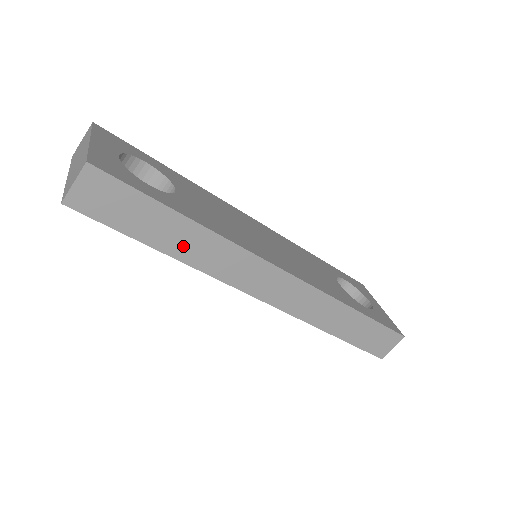
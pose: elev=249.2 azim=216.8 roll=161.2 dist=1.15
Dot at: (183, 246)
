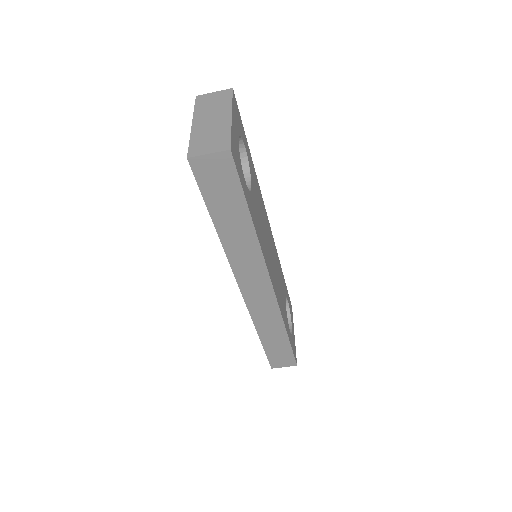
Dot at: (232, 234)
